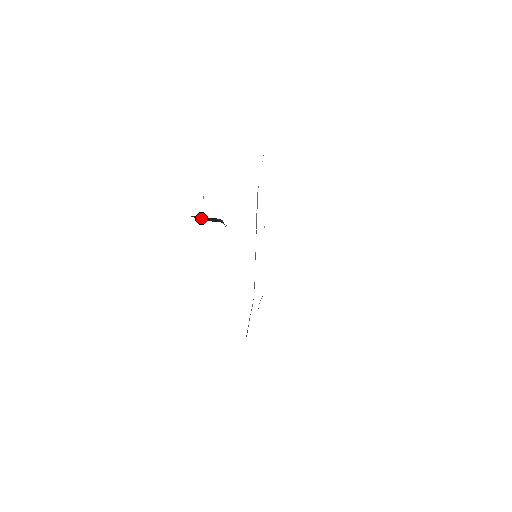
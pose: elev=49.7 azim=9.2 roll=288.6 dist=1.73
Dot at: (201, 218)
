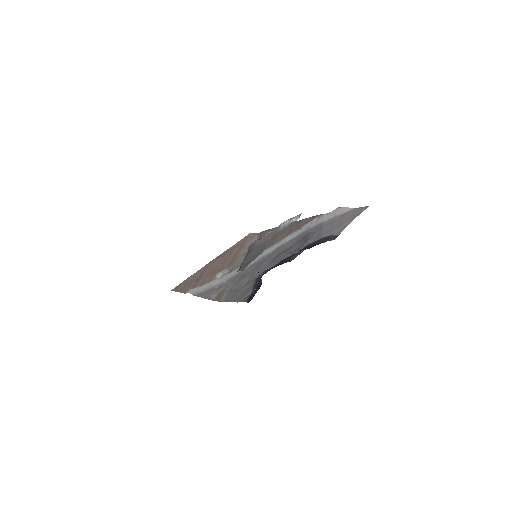
Dot at: occluded
